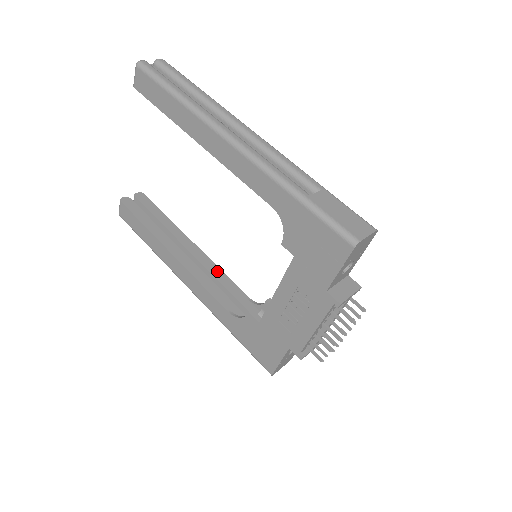
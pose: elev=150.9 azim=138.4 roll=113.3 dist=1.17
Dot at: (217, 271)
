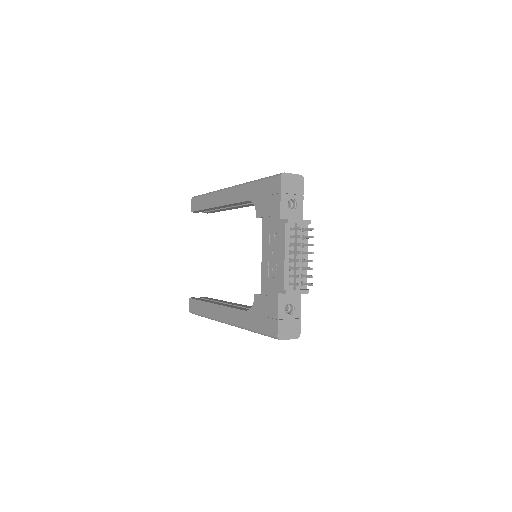
Dot at: (246, 306)
